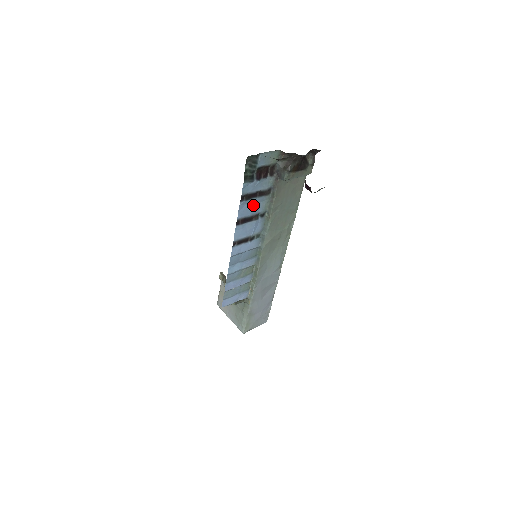
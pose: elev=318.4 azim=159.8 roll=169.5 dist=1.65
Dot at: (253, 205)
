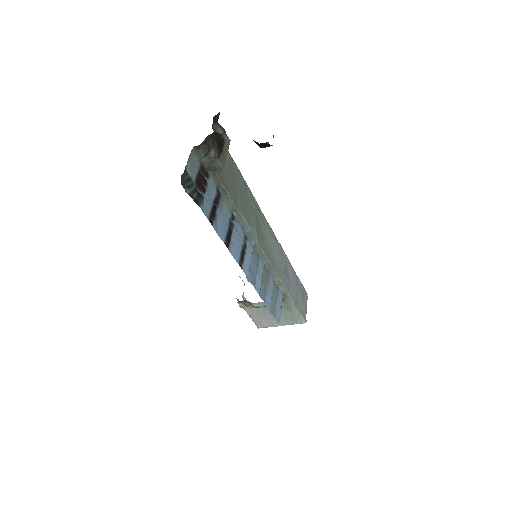
Dot at: (221, 218)
